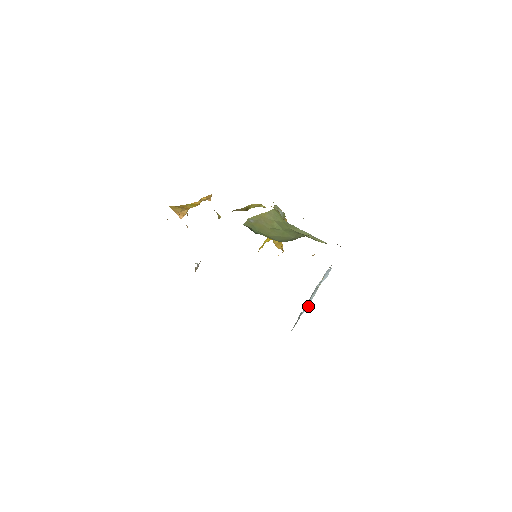
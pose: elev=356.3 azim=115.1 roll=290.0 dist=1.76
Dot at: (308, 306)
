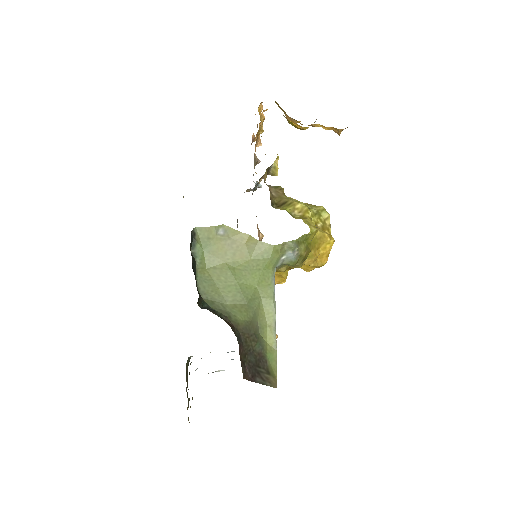
Dot at: occluded
